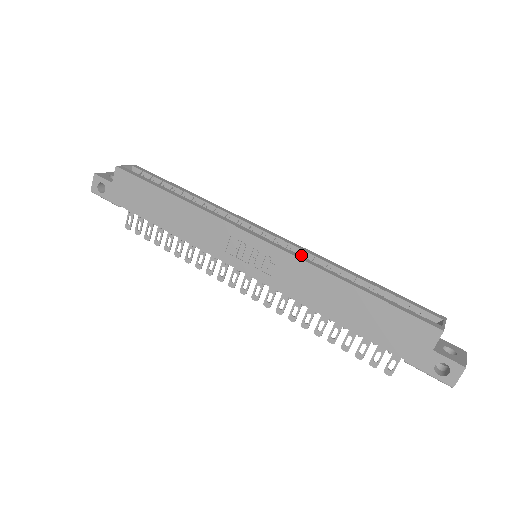
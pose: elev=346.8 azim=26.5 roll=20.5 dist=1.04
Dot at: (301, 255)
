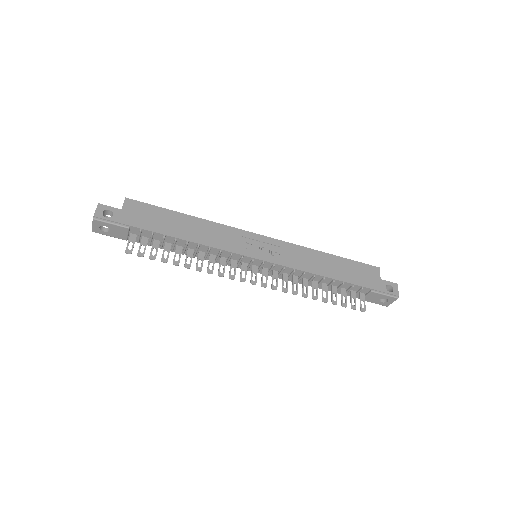
Dot at: occluded
